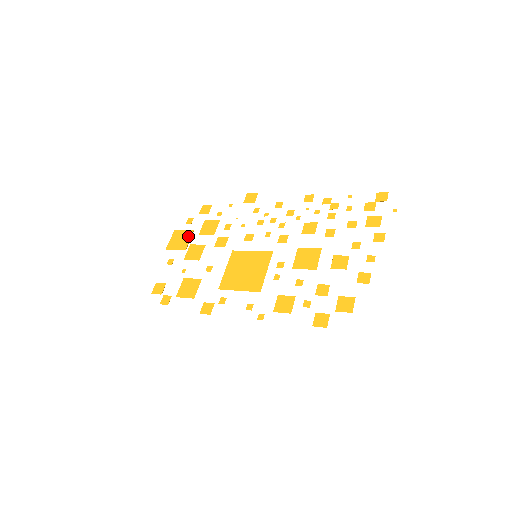
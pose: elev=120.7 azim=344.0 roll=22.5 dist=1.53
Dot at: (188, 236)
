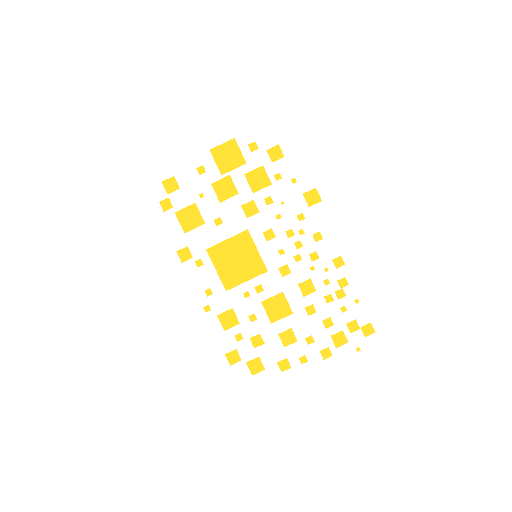
Dot at: (237, 163)
